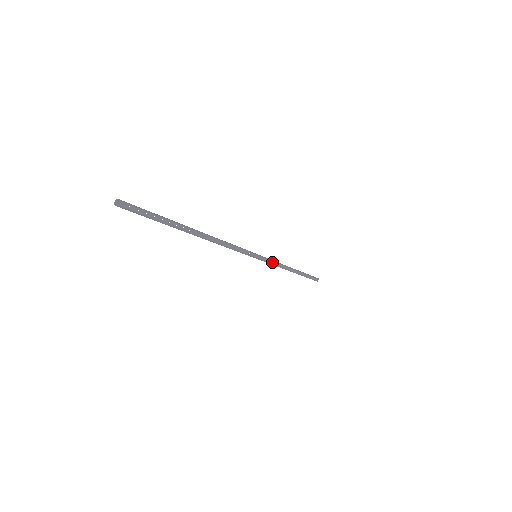
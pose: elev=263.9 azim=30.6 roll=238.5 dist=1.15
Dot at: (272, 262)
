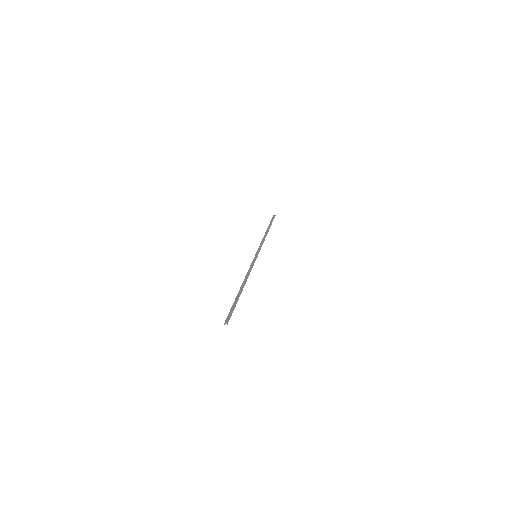
Dot at: (260, 245)
